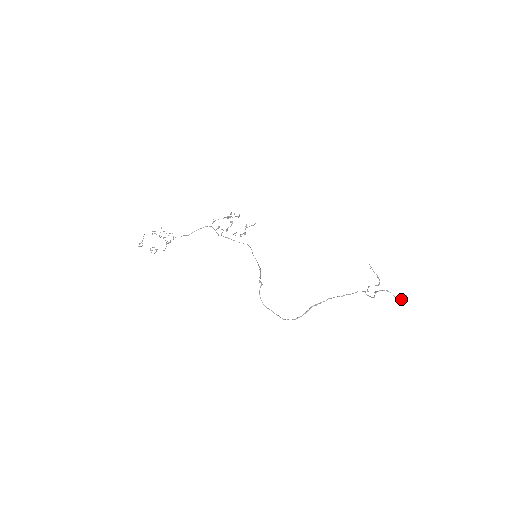
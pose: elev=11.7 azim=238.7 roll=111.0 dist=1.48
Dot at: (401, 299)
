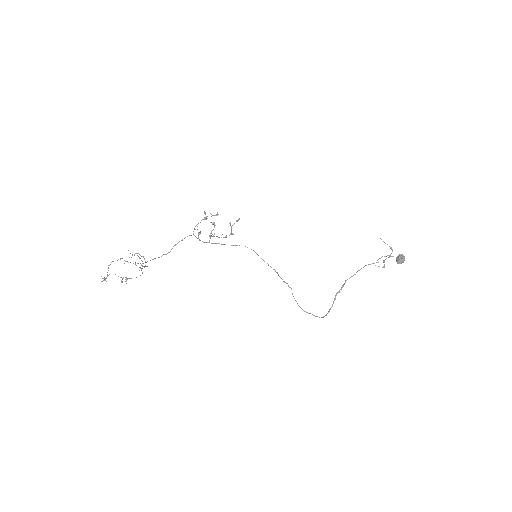
Dot at: (401, 260)
